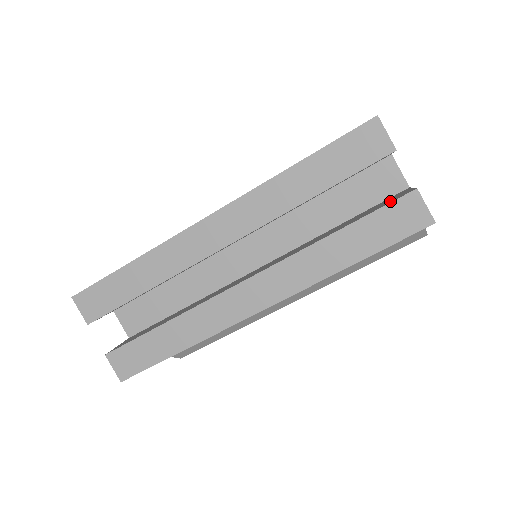
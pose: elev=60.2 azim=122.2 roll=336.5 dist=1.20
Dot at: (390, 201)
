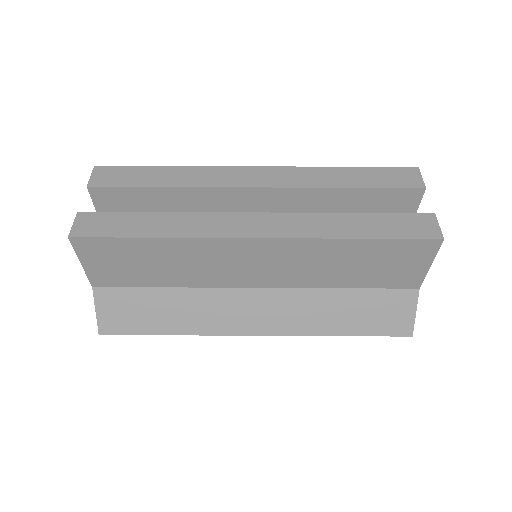
Dot at: occluded
